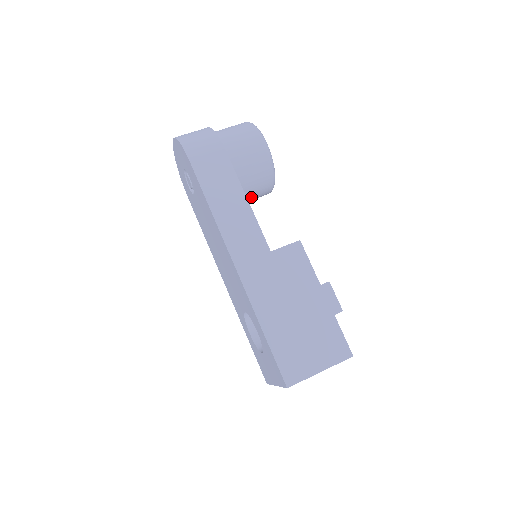
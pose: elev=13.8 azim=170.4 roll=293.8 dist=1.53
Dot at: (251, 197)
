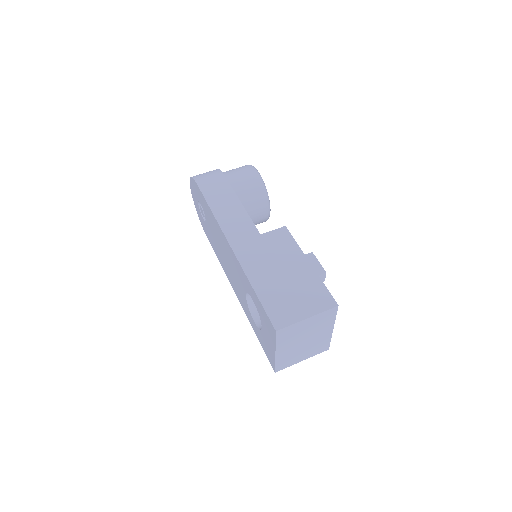
Dot at: (251, 216)
